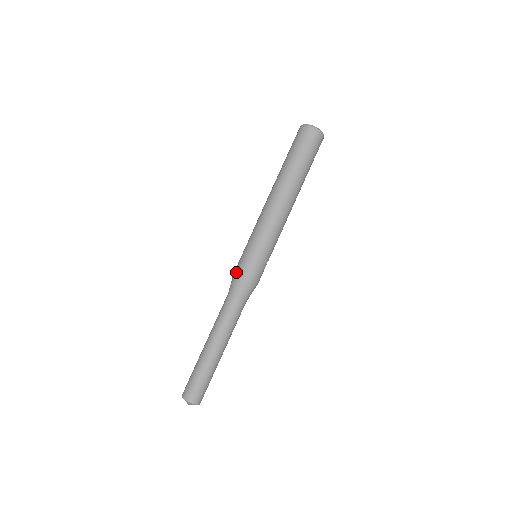
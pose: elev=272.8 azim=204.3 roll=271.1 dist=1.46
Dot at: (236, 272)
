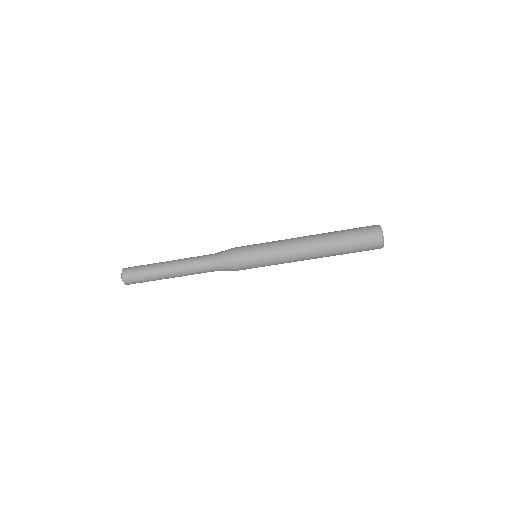
Dot at: (234, 259)
